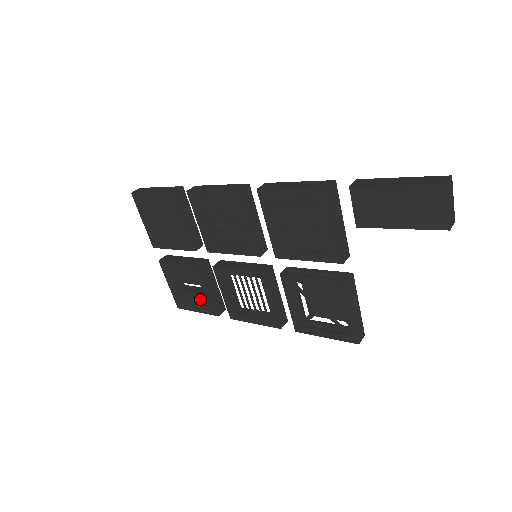
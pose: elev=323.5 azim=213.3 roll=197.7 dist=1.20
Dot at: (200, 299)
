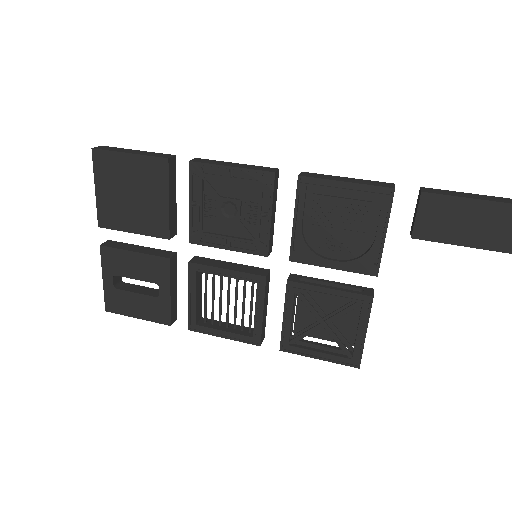
Dot at: (149, 302)
